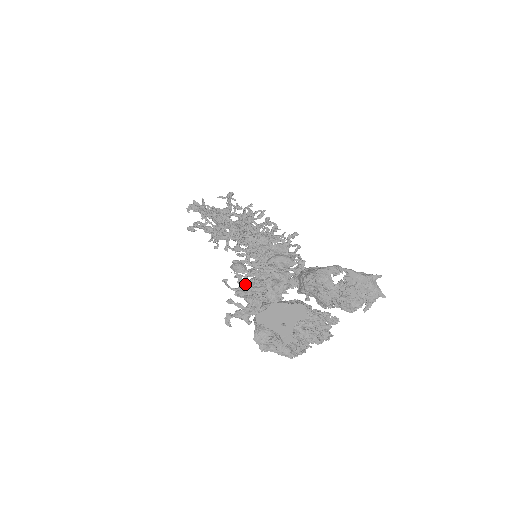
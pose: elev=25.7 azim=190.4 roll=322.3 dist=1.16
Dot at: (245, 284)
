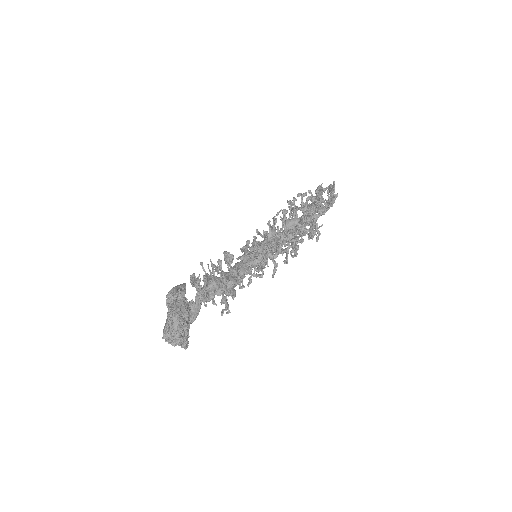
Dot at: (207, 273)
